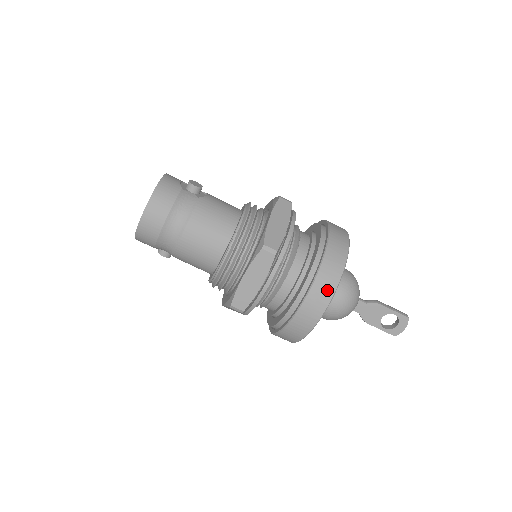
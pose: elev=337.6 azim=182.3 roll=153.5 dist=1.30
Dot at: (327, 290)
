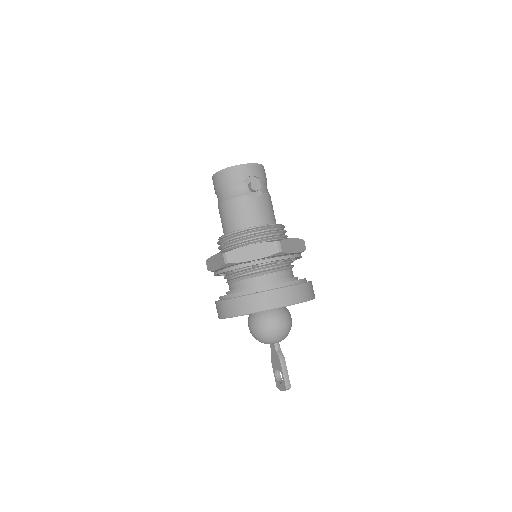
Dot at: (231, 311)
